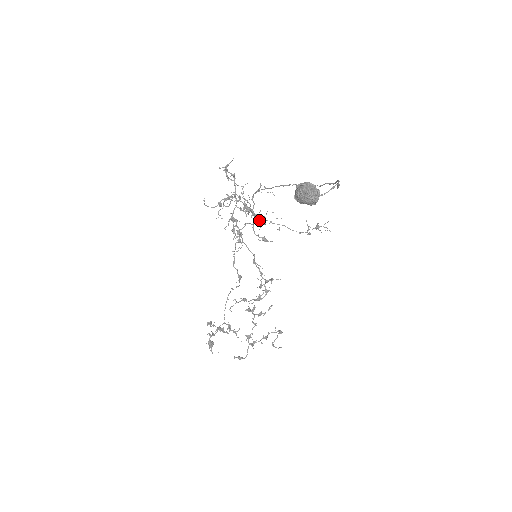
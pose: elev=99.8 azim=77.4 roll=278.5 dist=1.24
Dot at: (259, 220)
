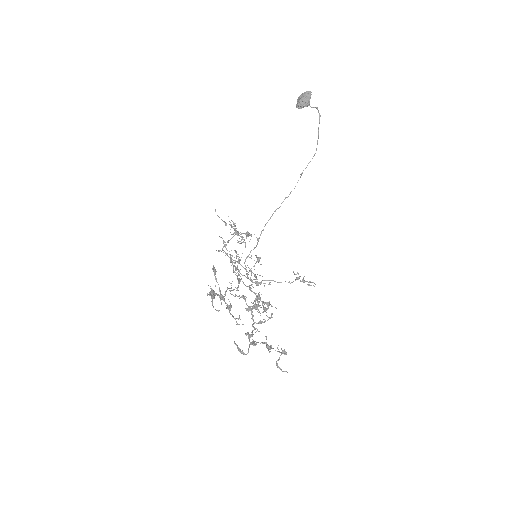
Dot at: (253, 266)
